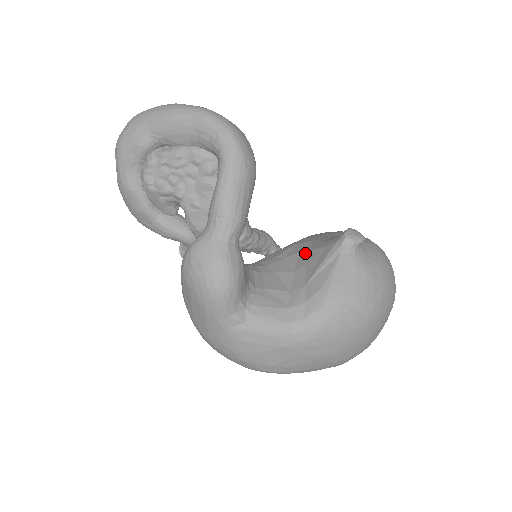
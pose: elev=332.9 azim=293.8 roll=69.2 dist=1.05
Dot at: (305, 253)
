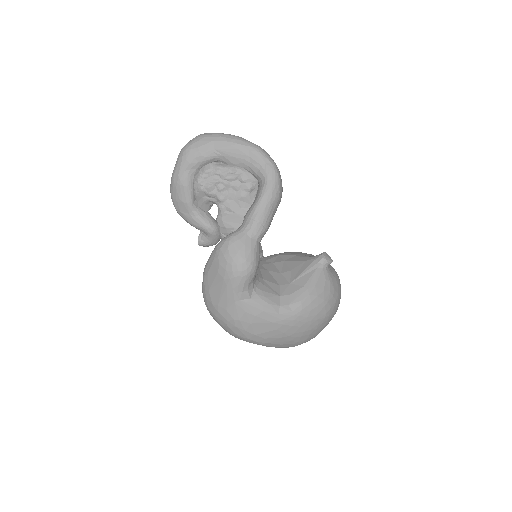
Dot at: (289, 262)
